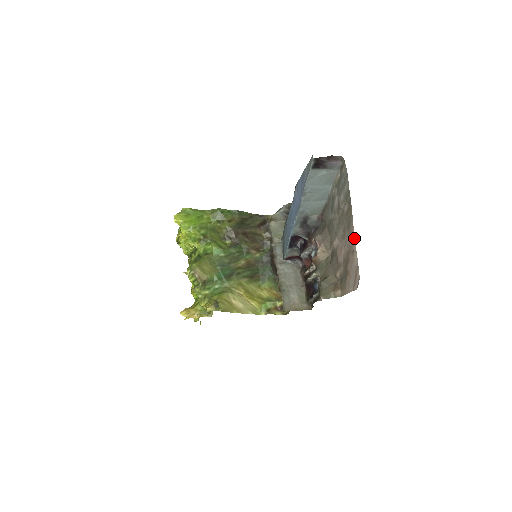
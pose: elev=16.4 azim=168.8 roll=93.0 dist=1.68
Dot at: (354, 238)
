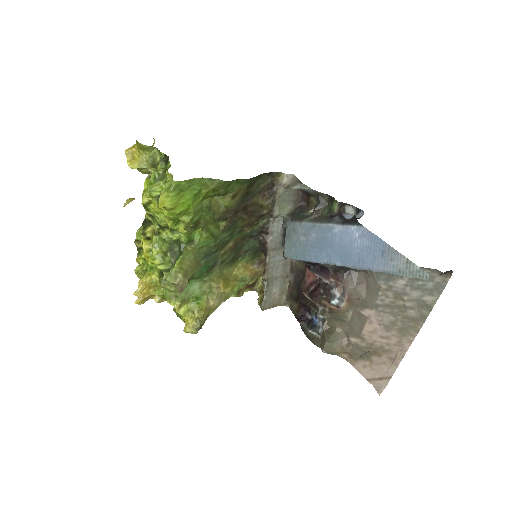
Dot at: (404, 354)
